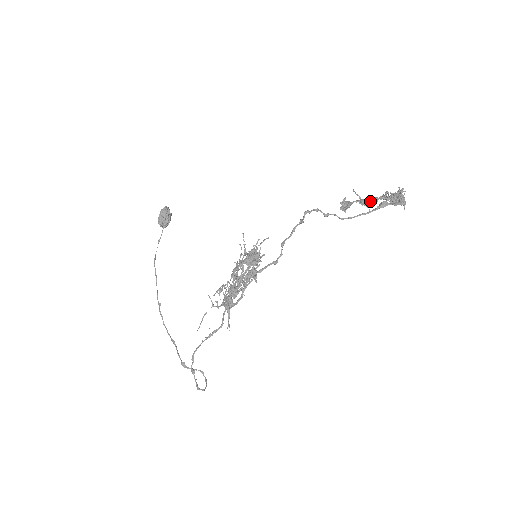
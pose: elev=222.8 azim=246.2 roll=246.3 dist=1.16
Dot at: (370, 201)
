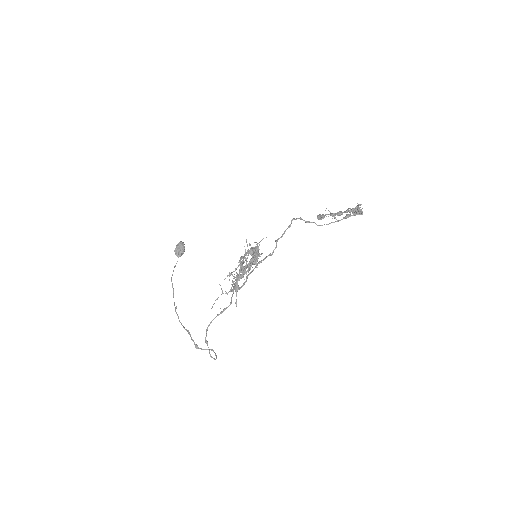
Dot at: (338, 214)
